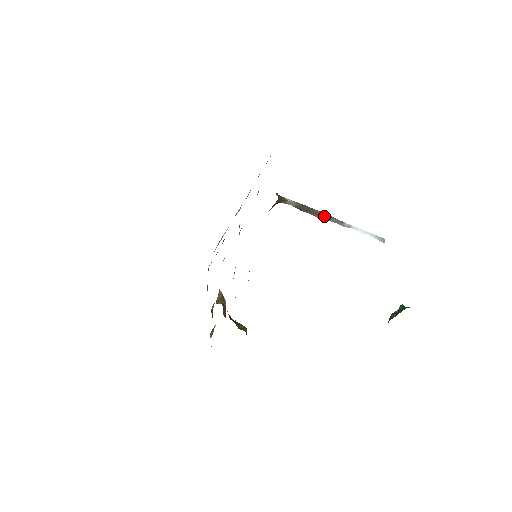
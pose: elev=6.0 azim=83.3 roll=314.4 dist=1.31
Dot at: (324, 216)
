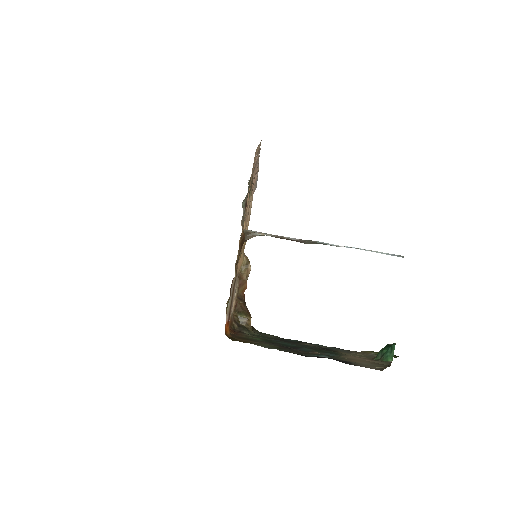
Dot at: (312, 242)
